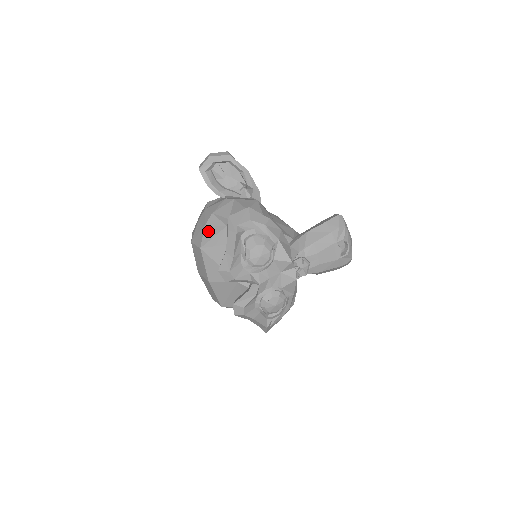
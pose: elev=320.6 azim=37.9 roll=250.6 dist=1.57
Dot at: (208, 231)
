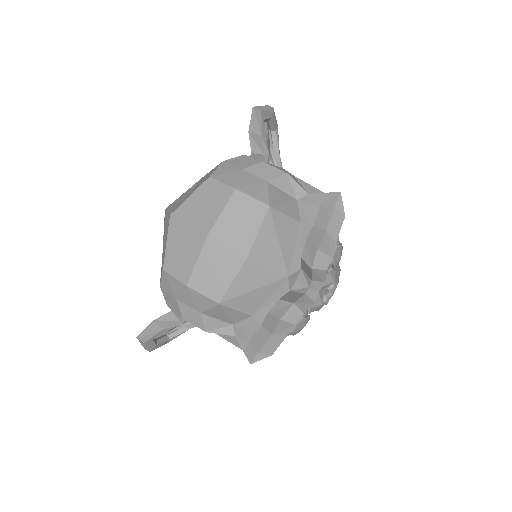
Dot at: (275, 191)
